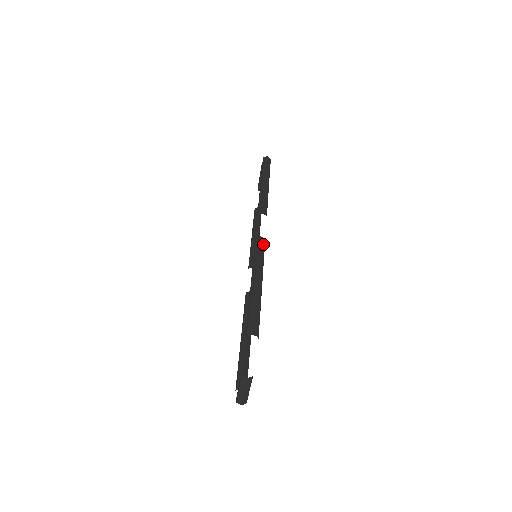
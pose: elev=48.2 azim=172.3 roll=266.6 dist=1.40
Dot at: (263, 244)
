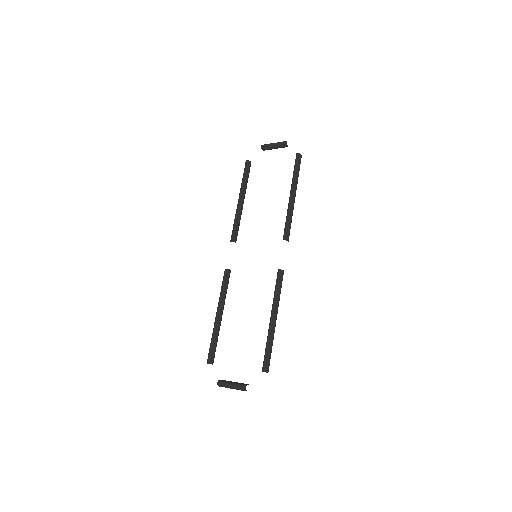
Dot at: occluded
